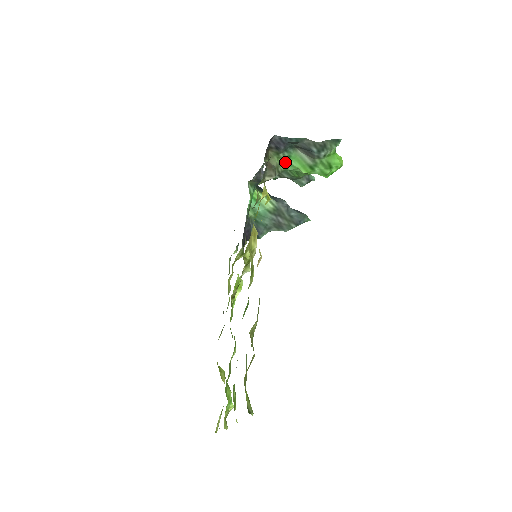
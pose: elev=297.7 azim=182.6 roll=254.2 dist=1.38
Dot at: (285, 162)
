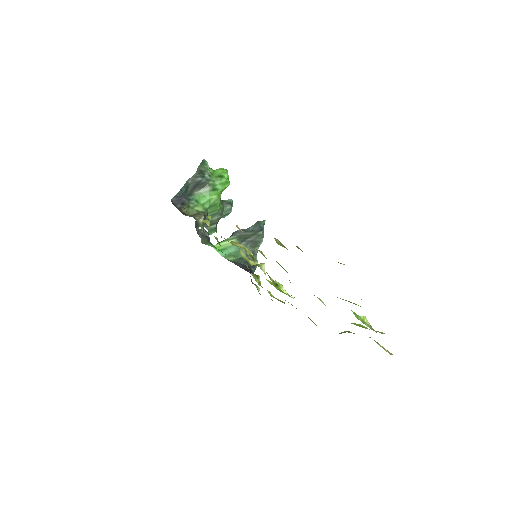
Dot at: (199, 206)
